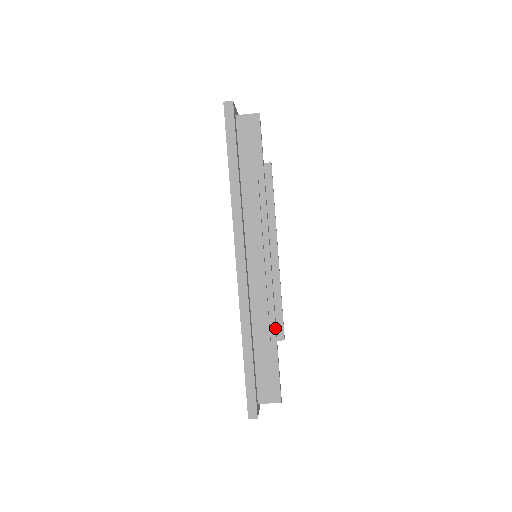
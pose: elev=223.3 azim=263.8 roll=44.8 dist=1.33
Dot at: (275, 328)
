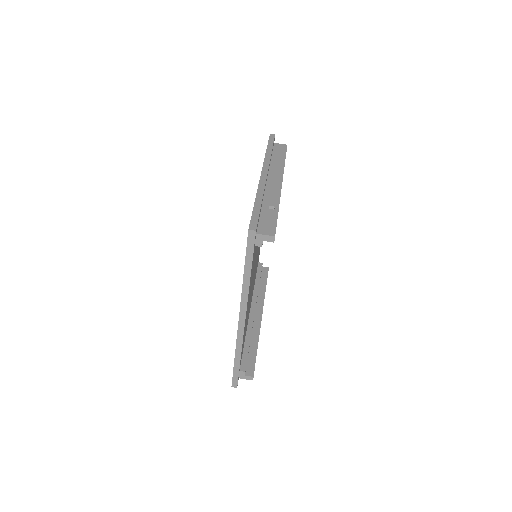
Dot at: occluded
